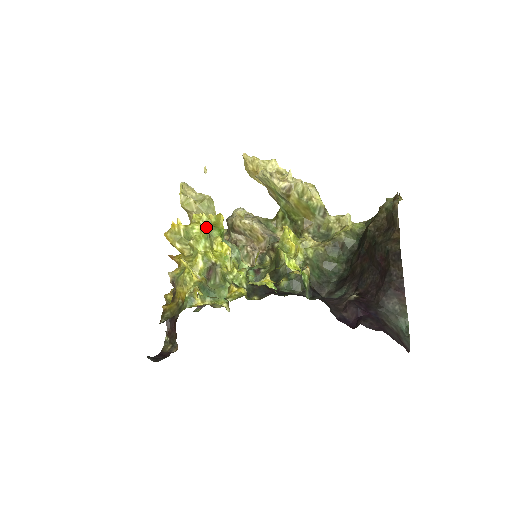
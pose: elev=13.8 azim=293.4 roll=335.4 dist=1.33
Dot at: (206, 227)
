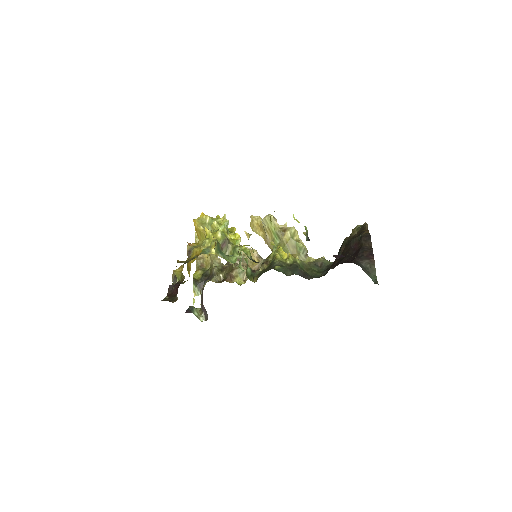
Dot at: occluded
